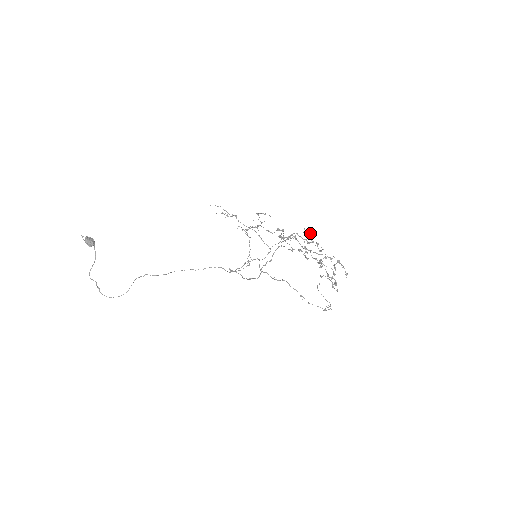
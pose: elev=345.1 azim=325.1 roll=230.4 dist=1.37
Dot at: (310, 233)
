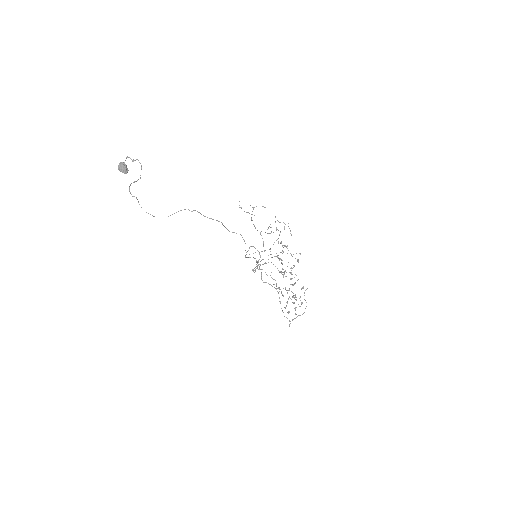
Dot at: (288, 262)
